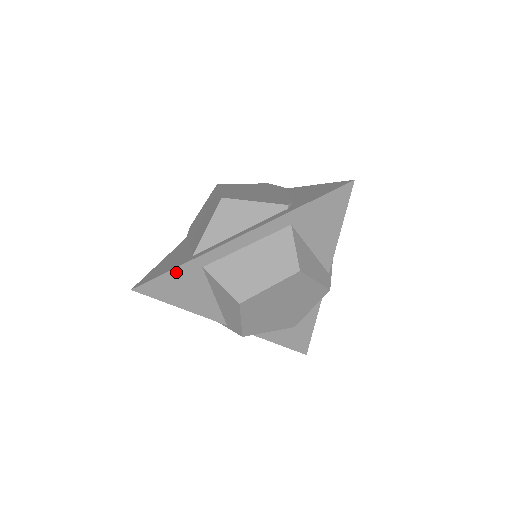
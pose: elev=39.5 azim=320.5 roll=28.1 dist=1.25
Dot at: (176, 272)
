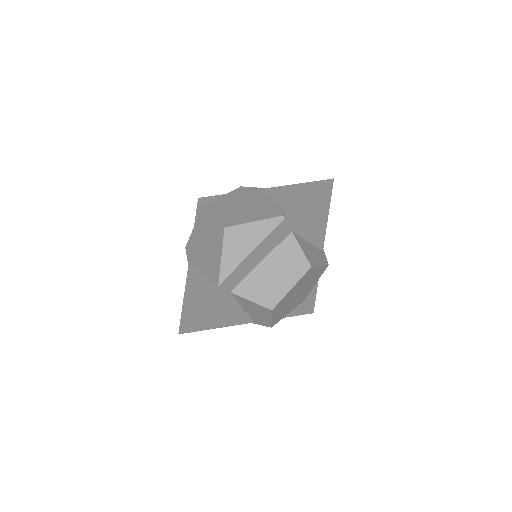
Dot at: (211, 305)
